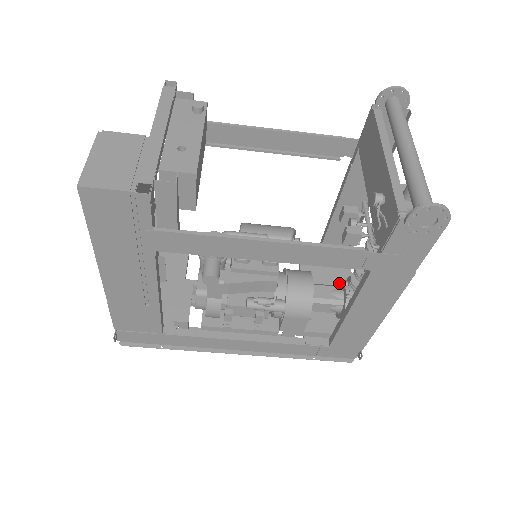
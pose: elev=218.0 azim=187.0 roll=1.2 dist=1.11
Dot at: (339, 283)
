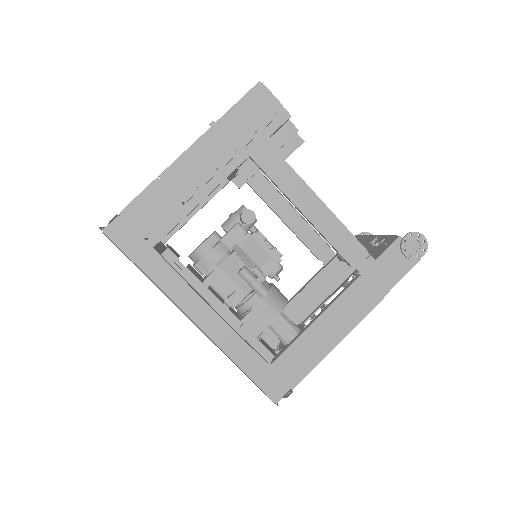
Dot at: occluded
